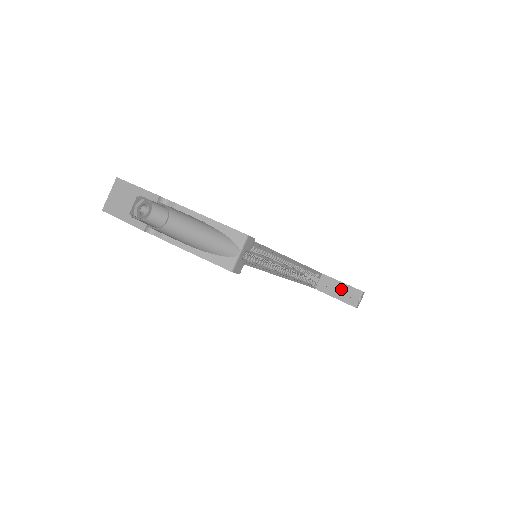
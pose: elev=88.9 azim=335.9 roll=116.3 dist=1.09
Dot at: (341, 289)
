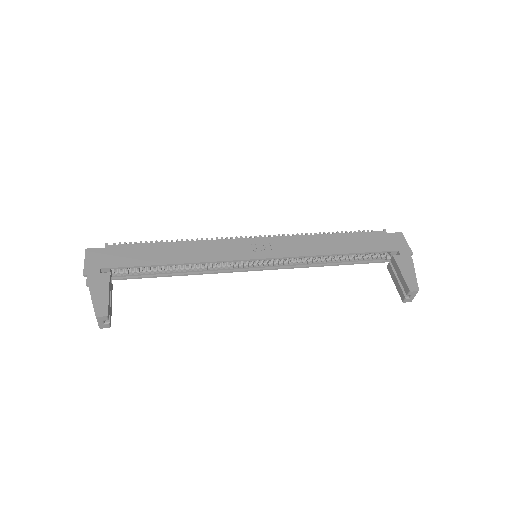
Dot at: (398, 277)
